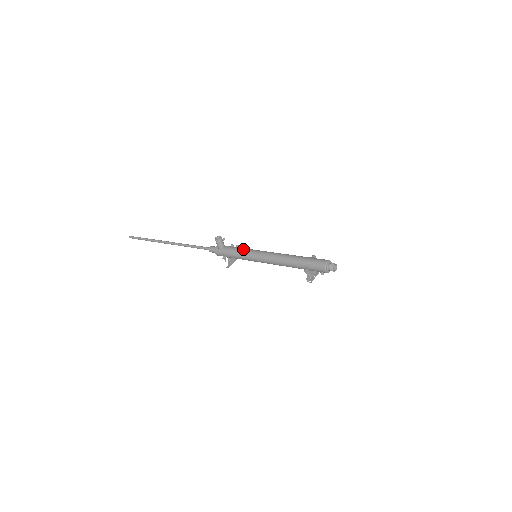
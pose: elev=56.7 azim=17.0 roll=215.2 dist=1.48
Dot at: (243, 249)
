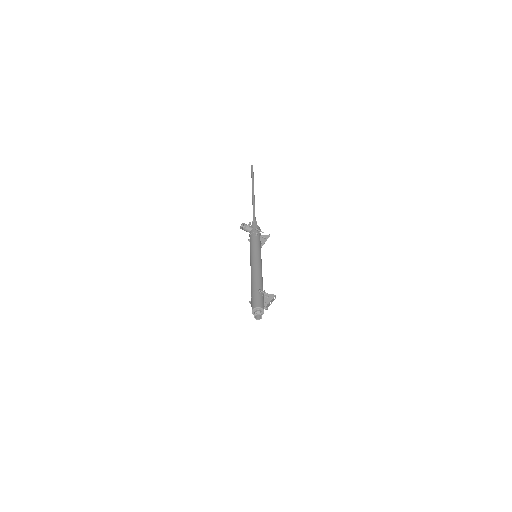
Dot at: (250, 245)
